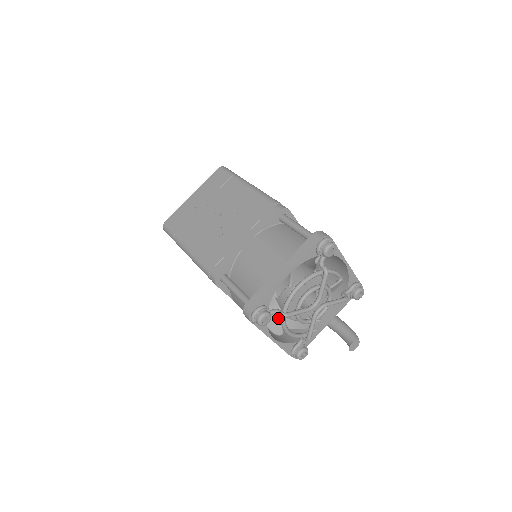
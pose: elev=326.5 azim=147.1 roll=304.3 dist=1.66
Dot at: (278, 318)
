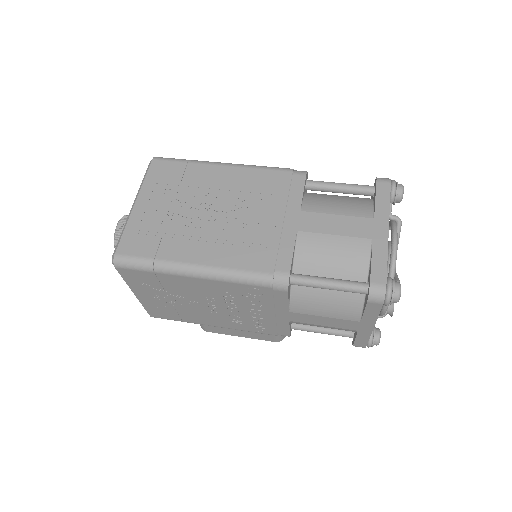
Dot at: occluded
